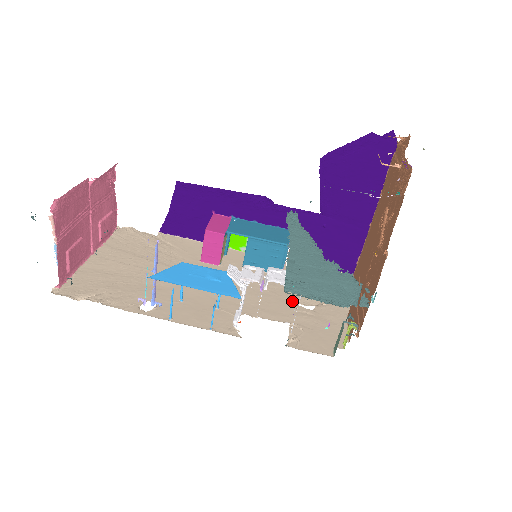
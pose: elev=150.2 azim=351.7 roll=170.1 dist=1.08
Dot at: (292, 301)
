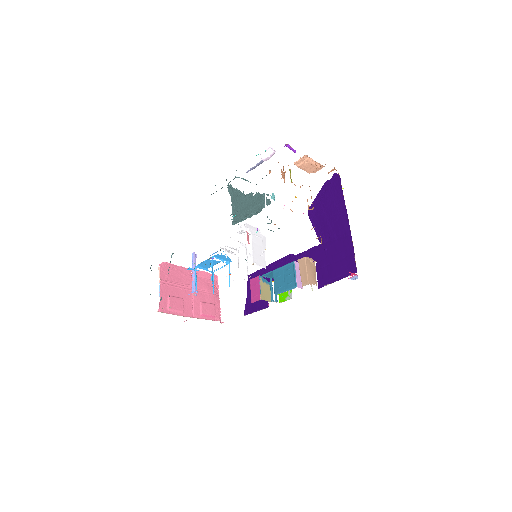
Dot at: occluded
